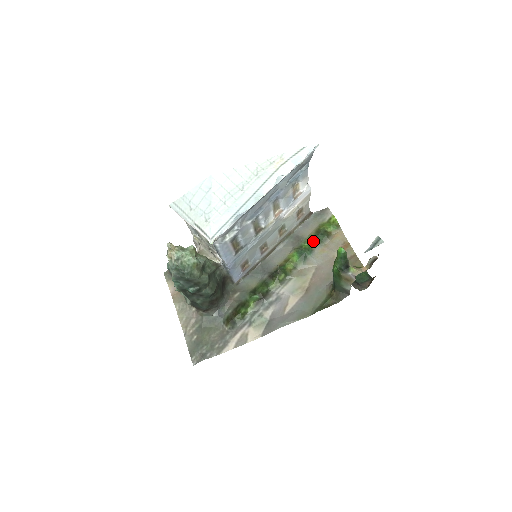
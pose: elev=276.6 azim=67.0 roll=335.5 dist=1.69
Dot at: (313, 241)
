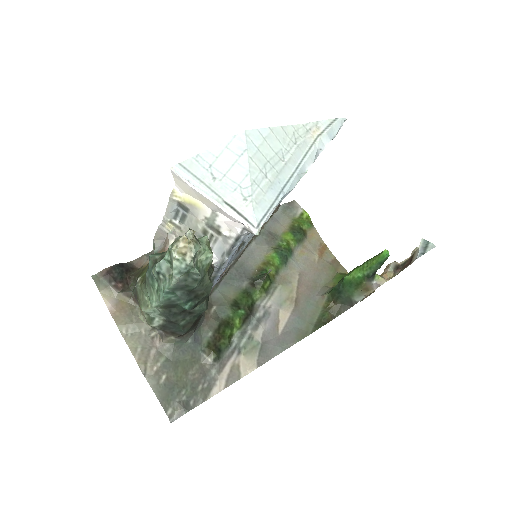
Dot at: (290, 240)
